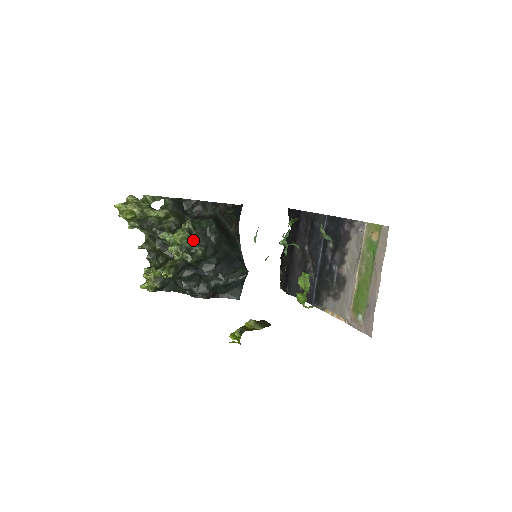
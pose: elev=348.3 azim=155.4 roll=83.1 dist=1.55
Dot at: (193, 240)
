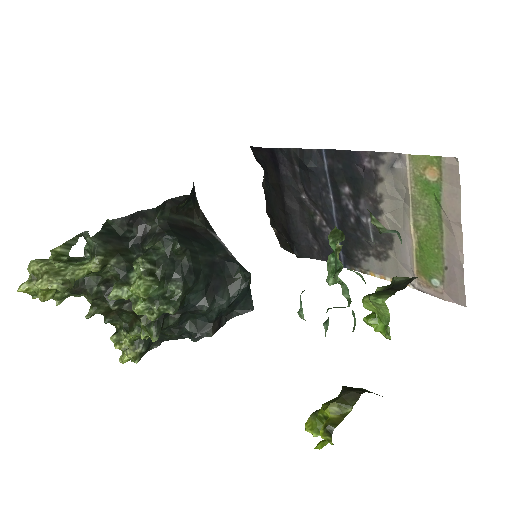
Dot at: (161, 281)
